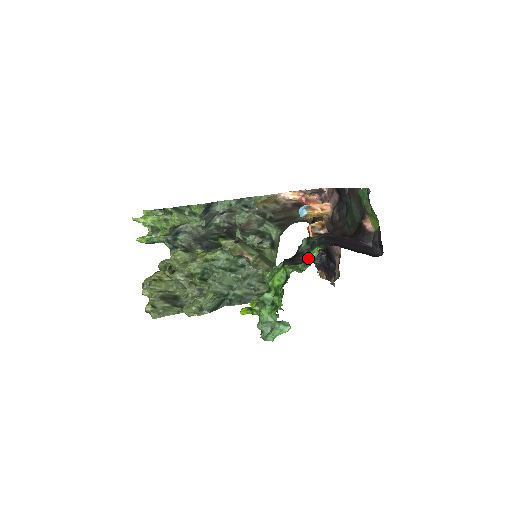
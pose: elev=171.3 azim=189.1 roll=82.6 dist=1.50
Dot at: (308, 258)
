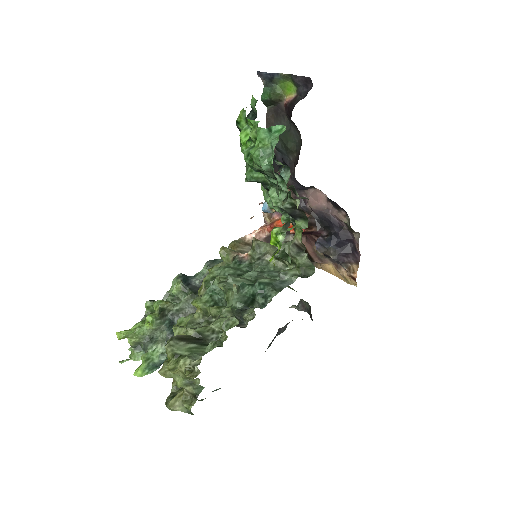
Dot at: (255, 113)
